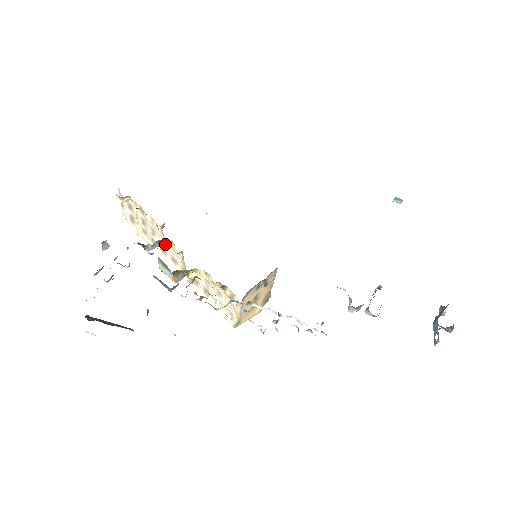
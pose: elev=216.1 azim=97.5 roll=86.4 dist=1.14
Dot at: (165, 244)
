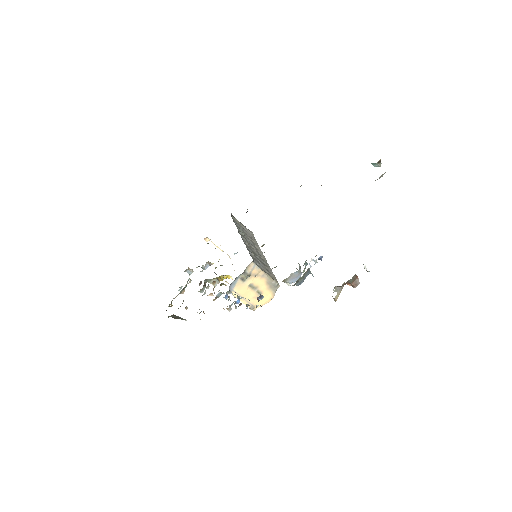
Dot at: occluded
